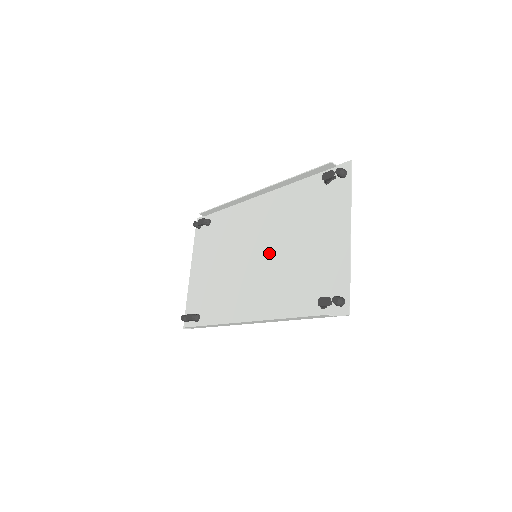
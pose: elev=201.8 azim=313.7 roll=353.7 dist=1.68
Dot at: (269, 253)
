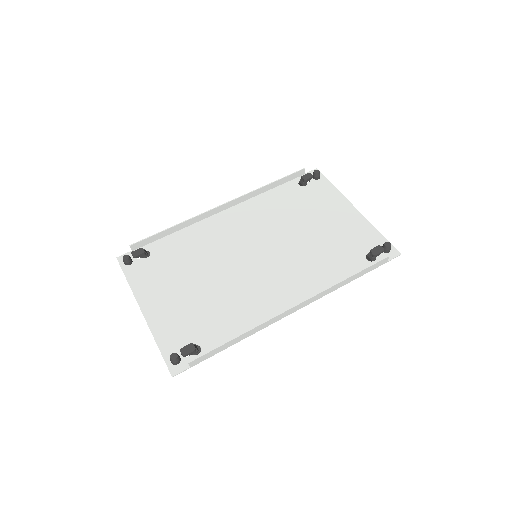
Dot at: (274, 247)
